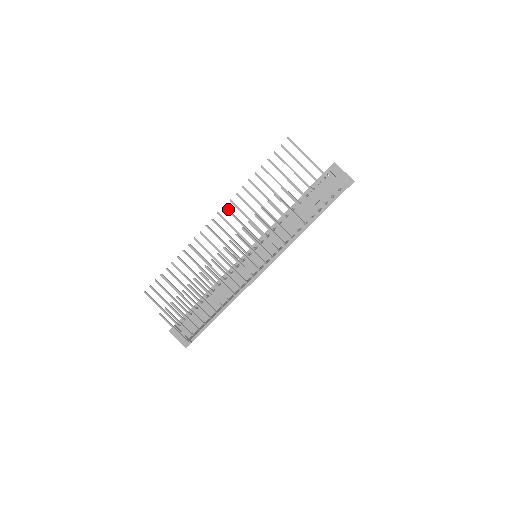
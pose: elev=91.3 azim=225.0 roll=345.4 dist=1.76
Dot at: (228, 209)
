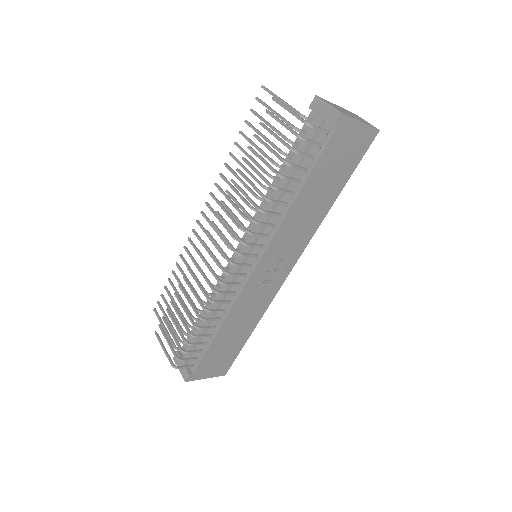
Dot at: (214, 195)
